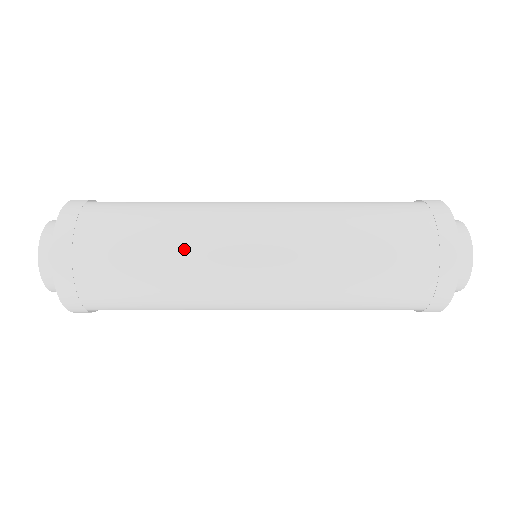
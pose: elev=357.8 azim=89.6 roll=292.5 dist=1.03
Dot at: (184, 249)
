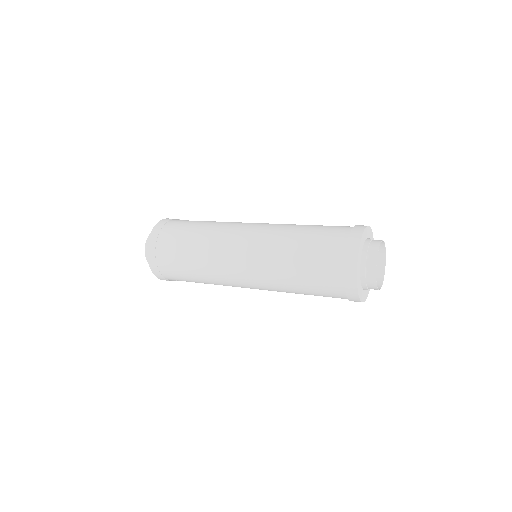
Dot at: (206, 244)
